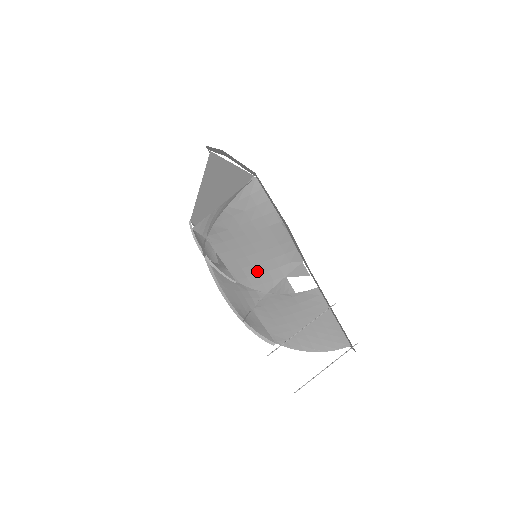
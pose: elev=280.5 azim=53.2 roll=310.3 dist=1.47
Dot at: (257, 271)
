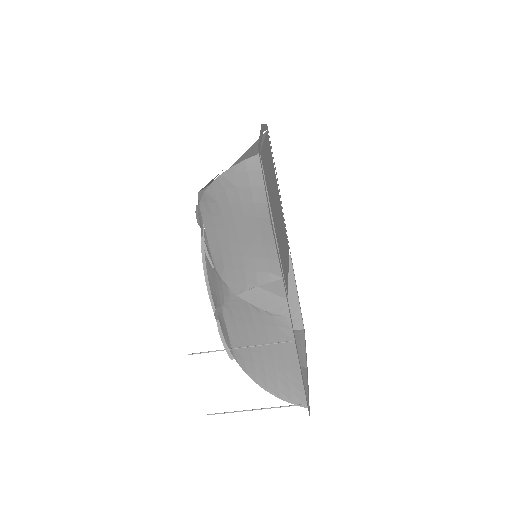
Dot at: (235, 265)
